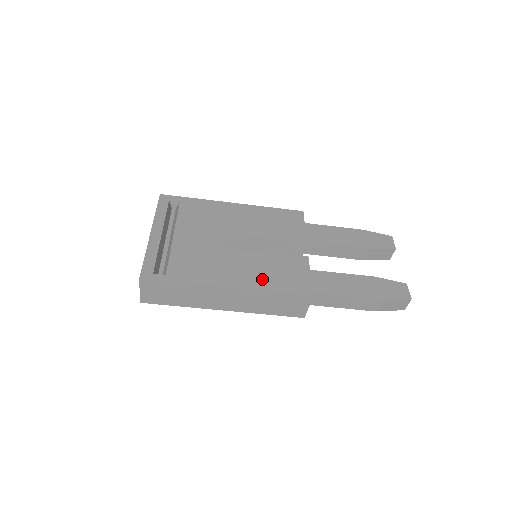
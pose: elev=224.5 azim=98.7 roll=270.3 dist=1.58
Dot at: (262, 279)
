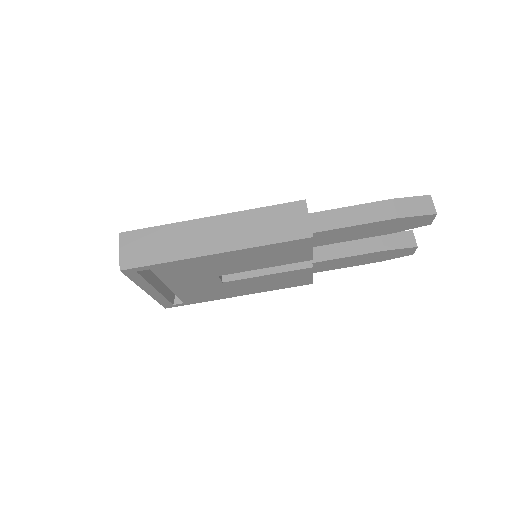
Dot at: occluded
